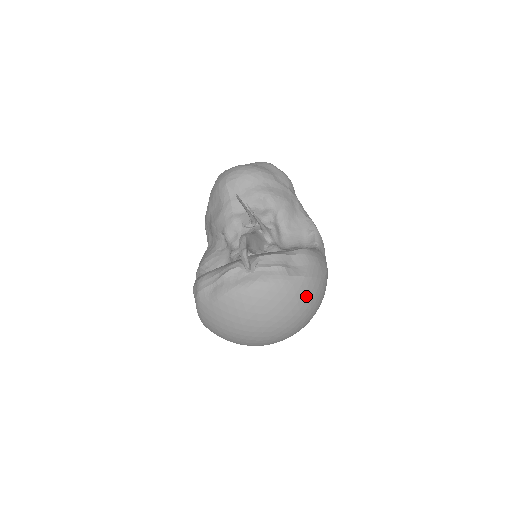
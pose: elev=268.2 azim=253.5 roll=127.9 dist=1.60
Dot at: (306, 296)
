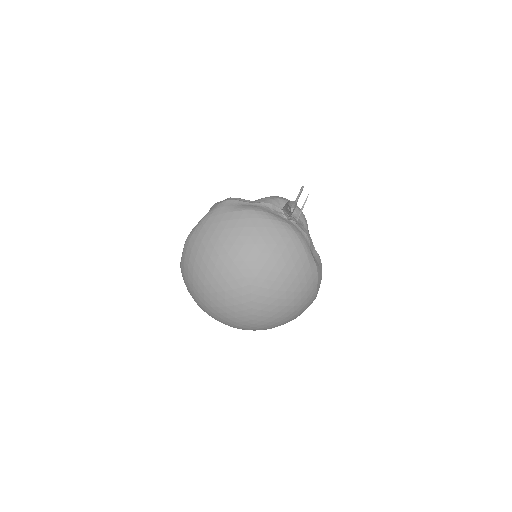
Dot at: (304, 280)
